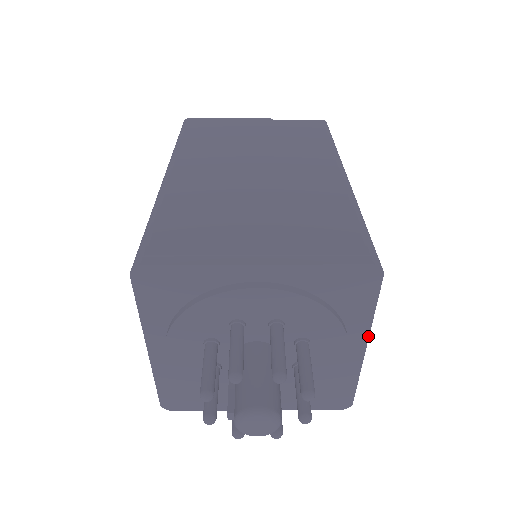
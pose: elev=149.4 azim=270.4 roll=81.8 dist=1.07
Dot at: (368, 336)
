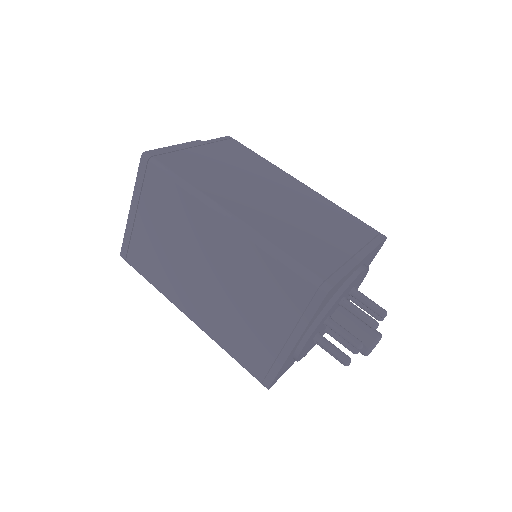
Dot at: occluded
